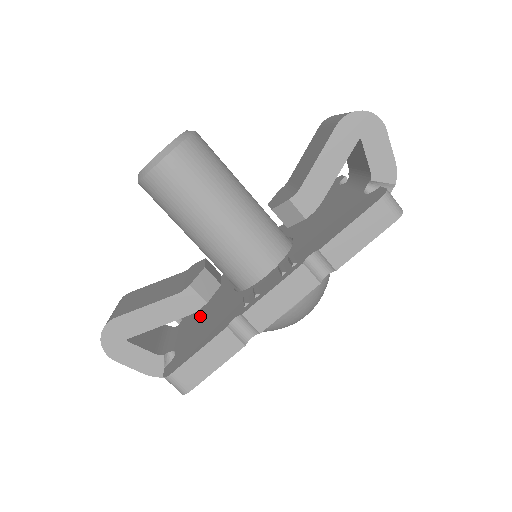
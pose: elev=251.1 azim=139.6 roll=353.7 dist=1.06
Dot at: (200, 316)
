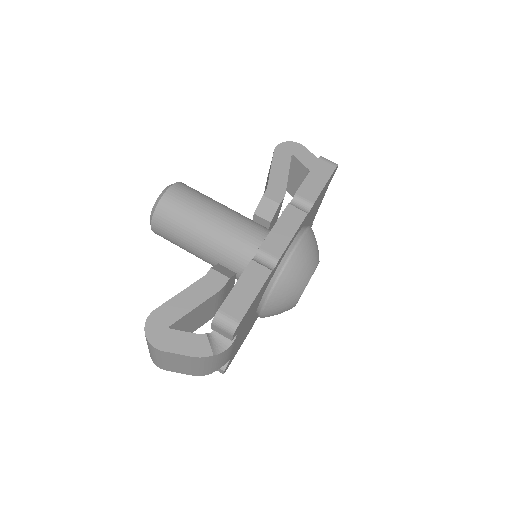
Dot at: occluded
